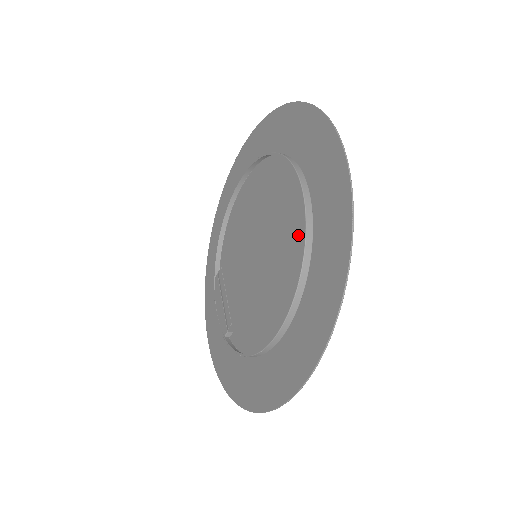
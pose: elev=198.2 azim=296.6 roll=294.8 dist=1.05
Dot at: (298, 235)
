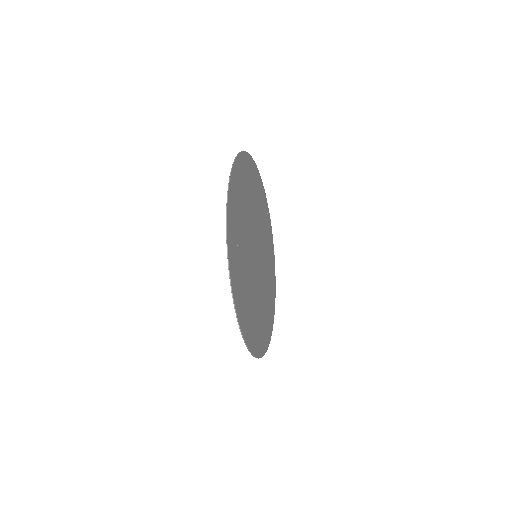
Dot at: (241, 235)
